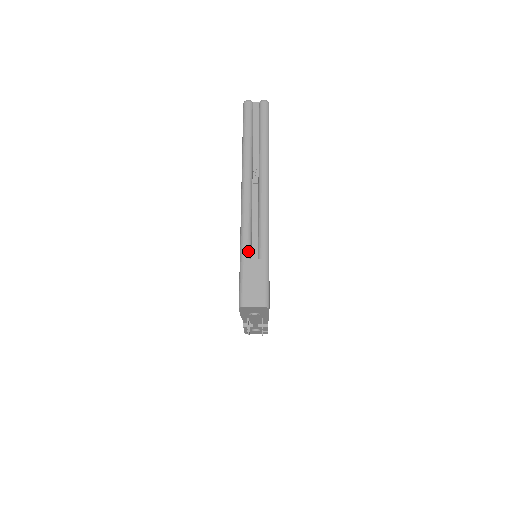
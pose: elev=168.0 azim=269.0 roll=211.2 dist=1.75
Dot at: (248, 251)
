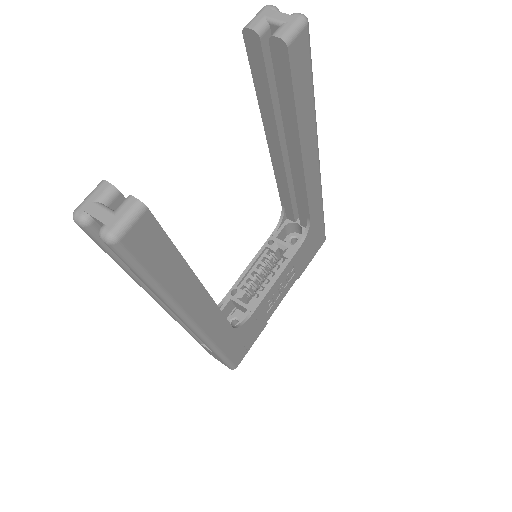
Dot at: (198, 341)
